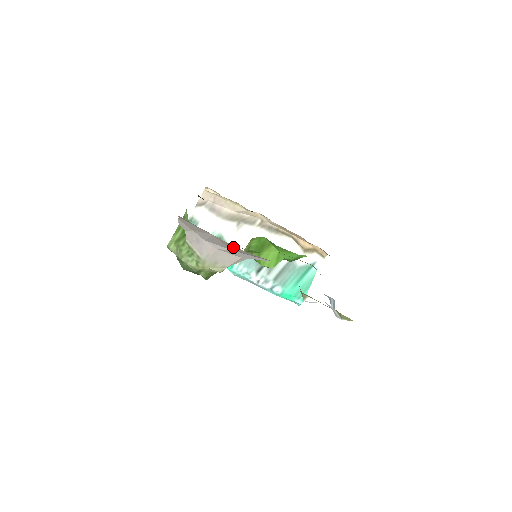
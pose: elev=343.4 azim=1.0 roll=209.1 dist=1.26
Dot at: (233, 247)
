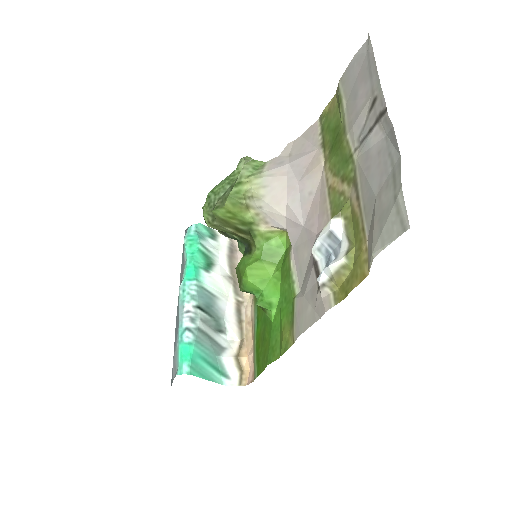
Dot at: (317, 167)
